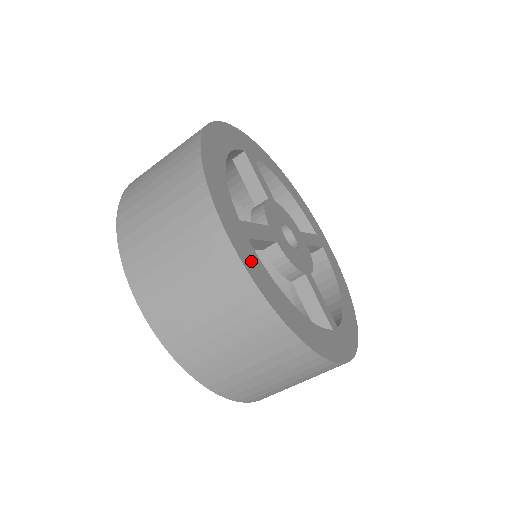
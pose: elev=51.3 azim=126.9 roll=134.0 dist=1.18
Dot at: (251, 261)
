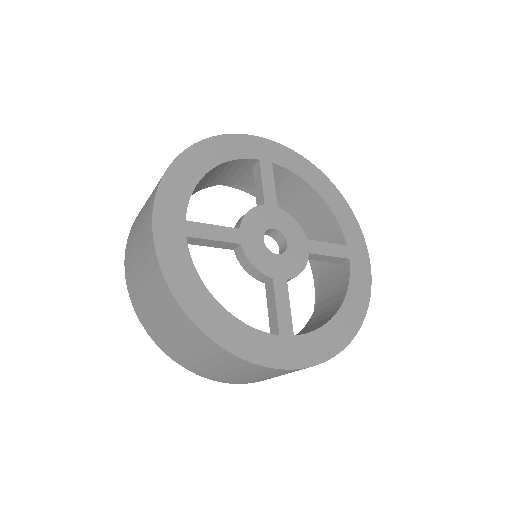
Dot at: (312, 350)
